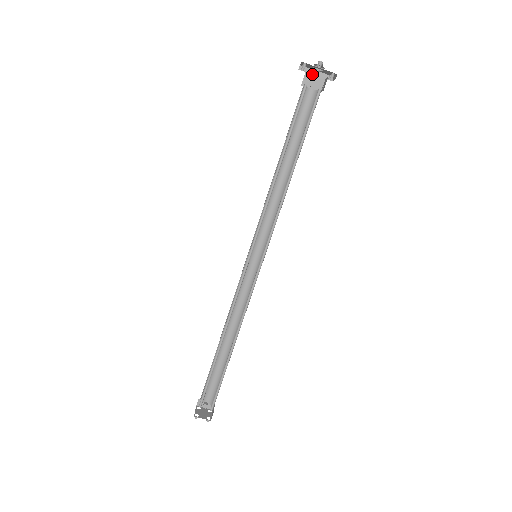
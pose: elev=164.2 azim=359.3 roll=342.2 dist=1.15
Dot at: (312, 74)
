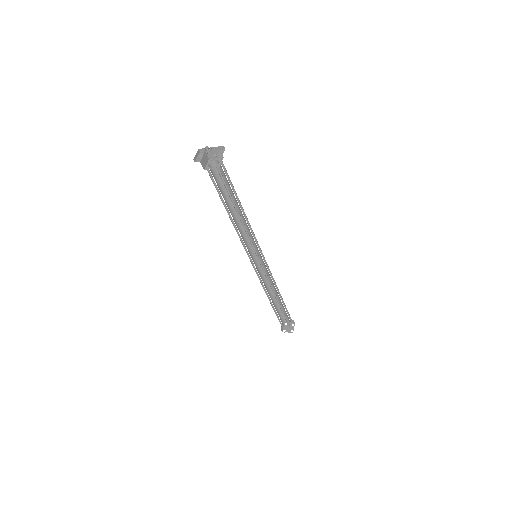
Dot at: (210, 150)
